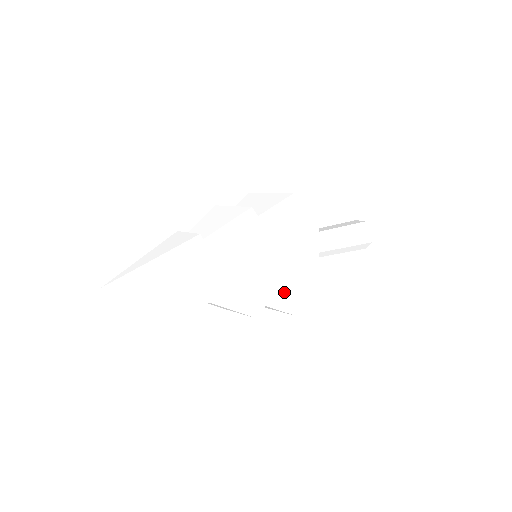
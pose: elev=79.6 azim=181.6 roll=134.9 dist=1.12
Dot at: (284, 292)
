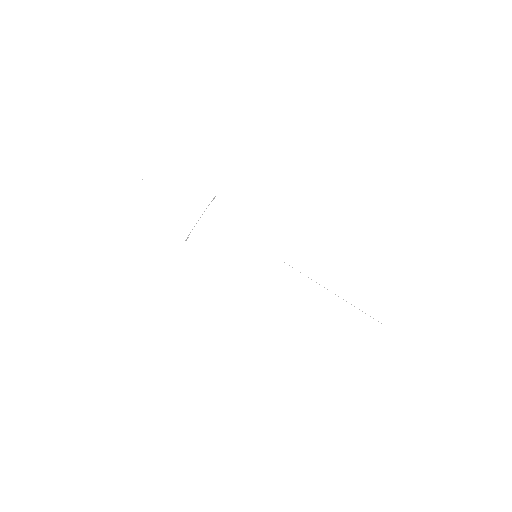
Dot at: (240, 278)
